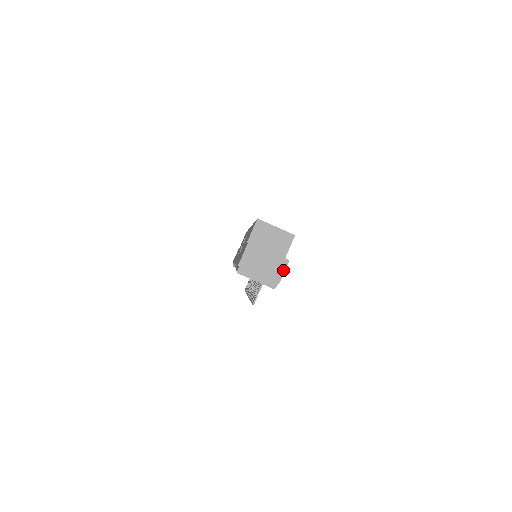
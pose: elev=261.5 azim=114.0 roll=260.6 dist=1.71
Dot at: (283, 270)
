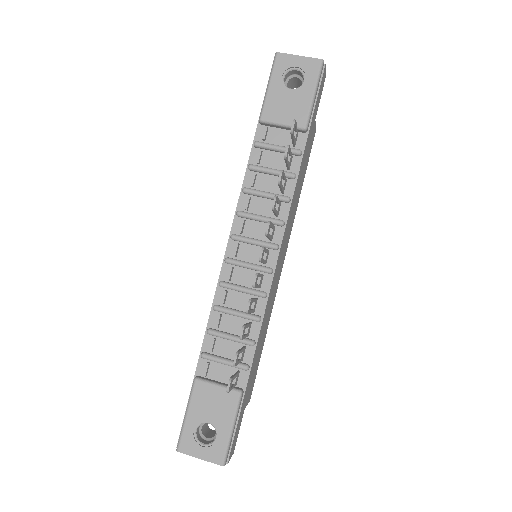
Dot at: occluded
